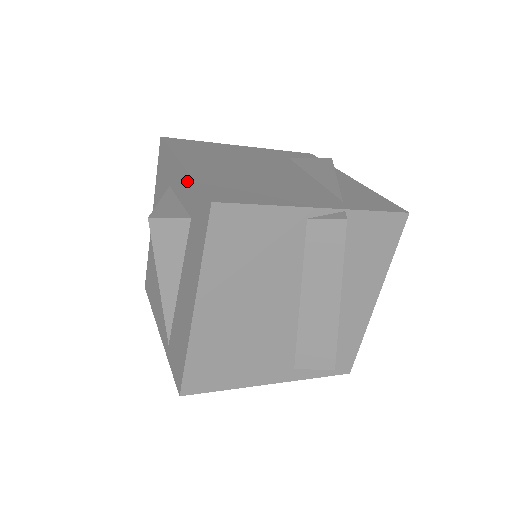
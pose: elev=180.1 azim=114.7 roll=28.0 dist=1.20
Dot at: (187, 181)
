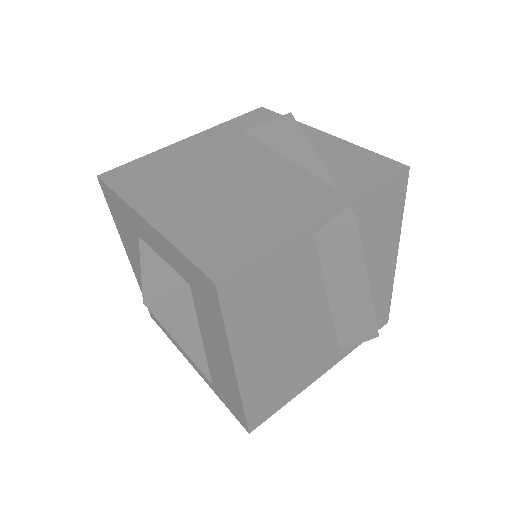
Dot at: (164, 244)
